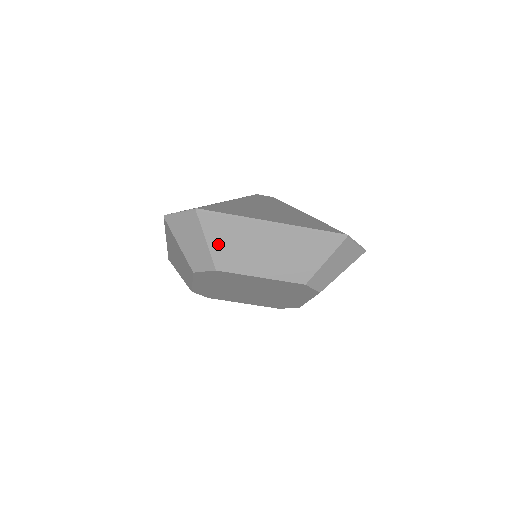
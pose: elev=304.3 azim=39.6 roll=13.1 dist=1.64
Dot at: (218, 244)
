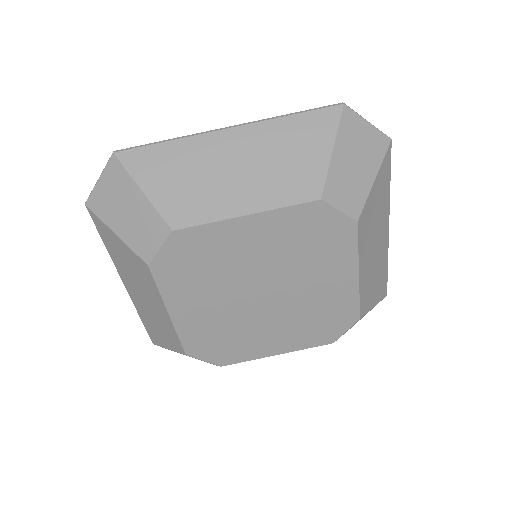
Dot at: (161, 188)
